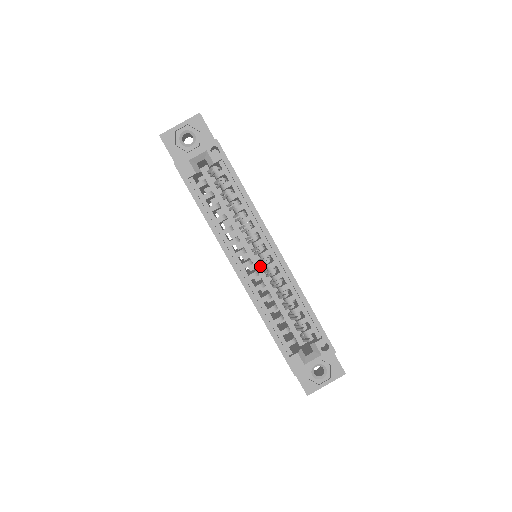
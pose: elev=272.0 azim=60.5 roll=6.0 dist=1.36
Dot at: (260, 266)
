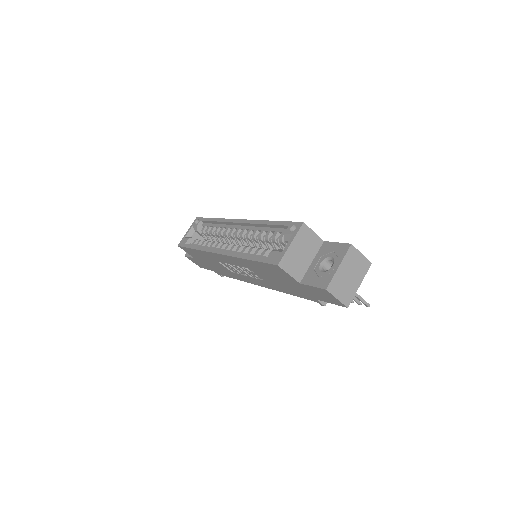
Dot at: occluded
